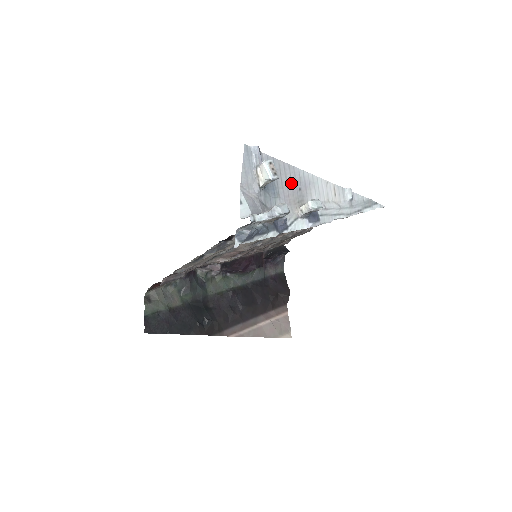
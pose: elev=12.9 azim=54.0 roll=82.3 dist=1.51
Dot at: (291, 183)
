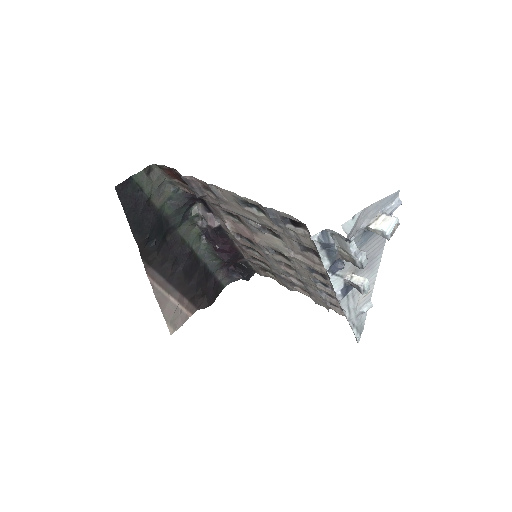
Dot at: (371, 252)
